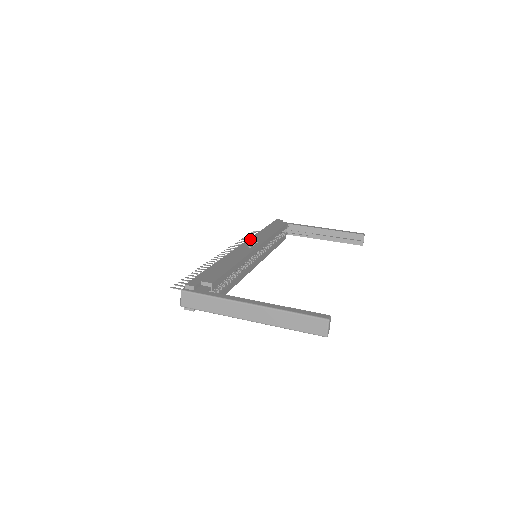
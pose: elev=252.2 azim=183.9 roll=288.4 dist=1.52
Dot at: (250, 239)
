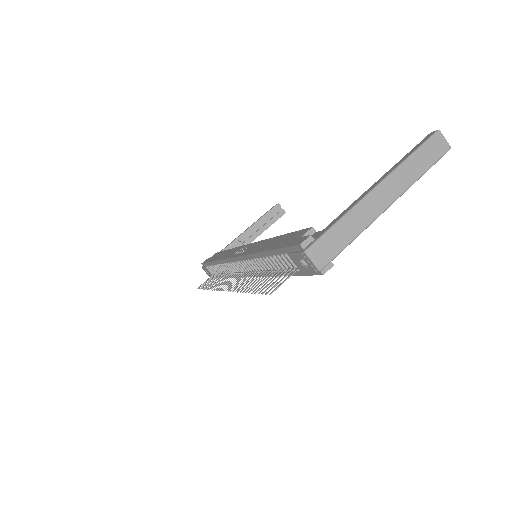
Dot at: (229, 257)
